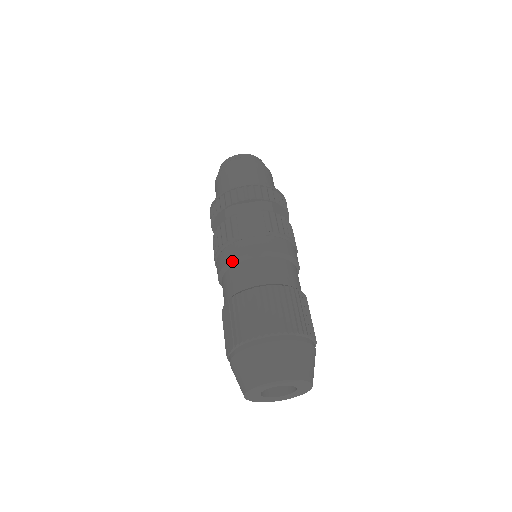
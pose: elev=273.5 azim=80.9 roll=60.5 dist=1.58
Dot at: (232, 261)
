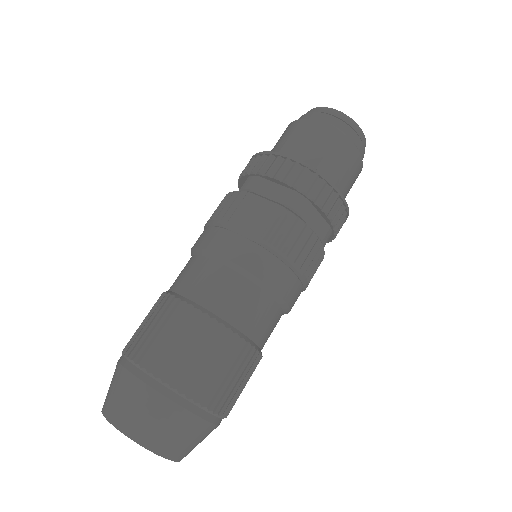
Dot at: (198, 248)
